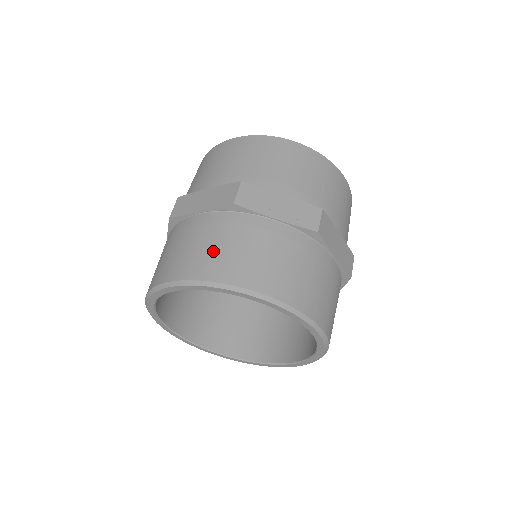
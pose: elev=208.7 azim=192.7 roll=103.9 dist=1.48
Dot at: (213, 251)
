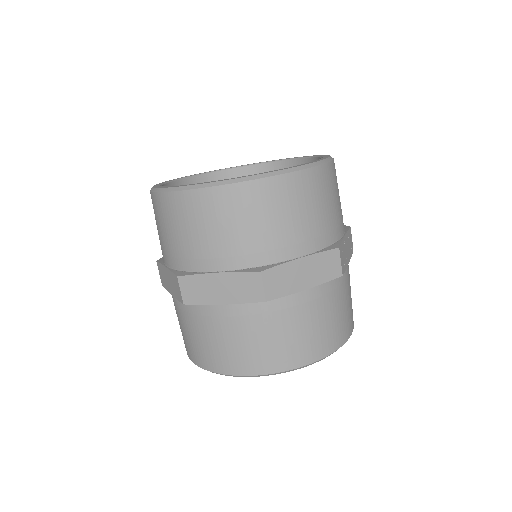
Dot at: (334, 323)
